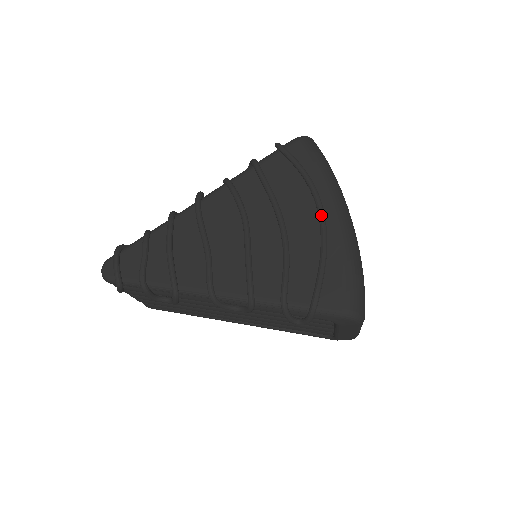
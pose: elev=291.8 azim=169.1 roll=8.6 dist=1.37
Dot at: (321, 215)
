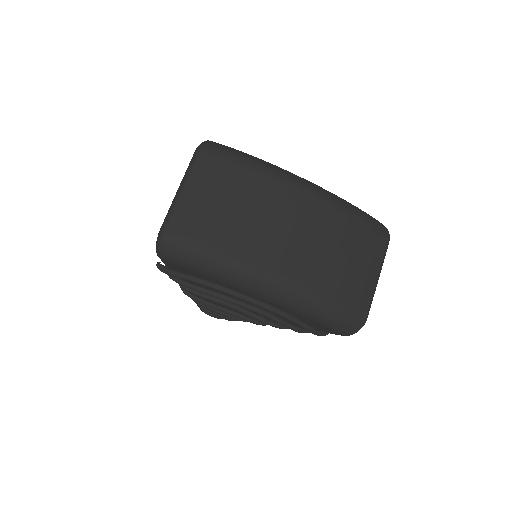
Dot at: occluded
